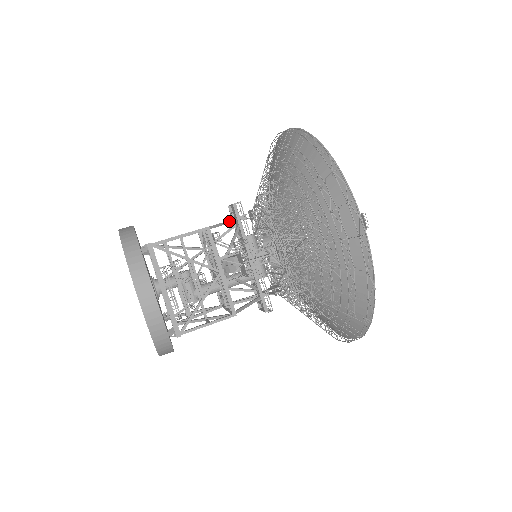
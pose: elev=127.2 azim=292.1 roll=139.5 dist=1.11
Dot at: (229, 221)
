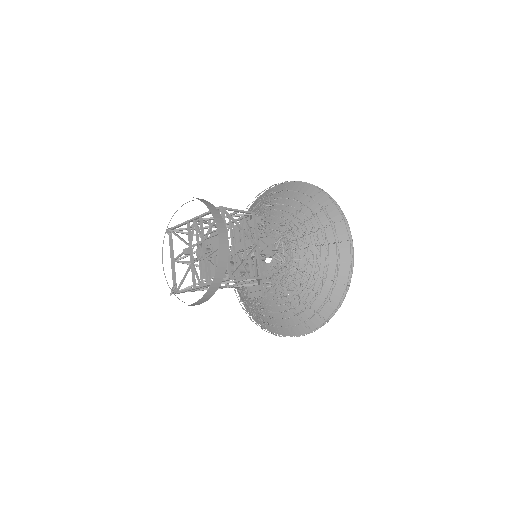
Dot at: occluded
